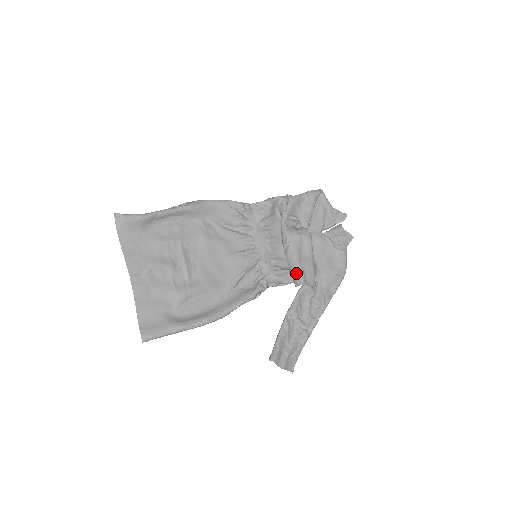
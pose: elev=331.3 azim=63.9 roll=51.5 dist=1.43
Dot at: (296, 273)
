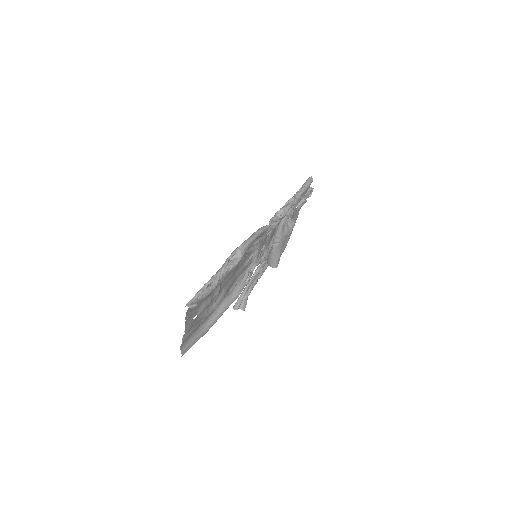
Dot at: (276, 261)
